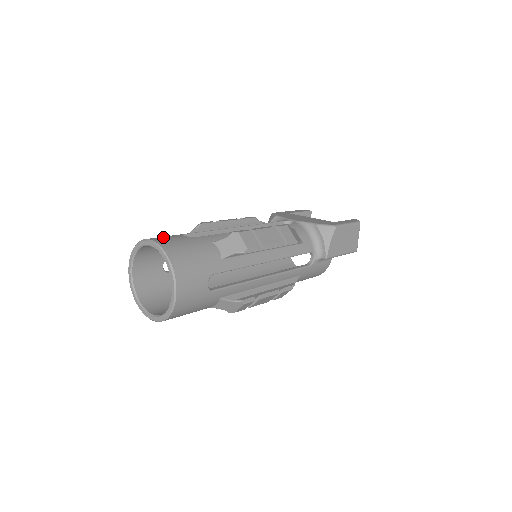
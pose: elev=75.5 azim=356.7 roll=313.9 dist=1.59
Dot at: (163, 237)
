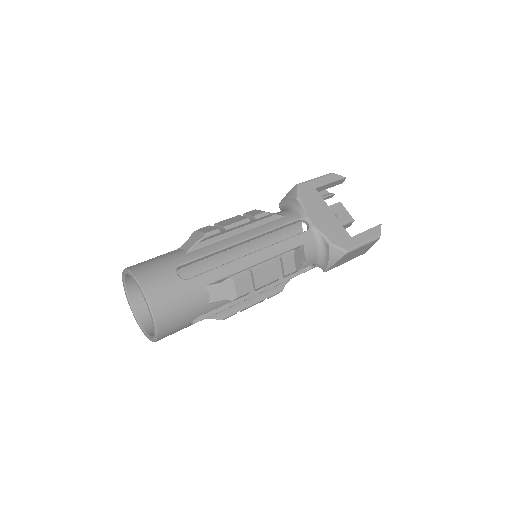
Dot at: (156, 280)
